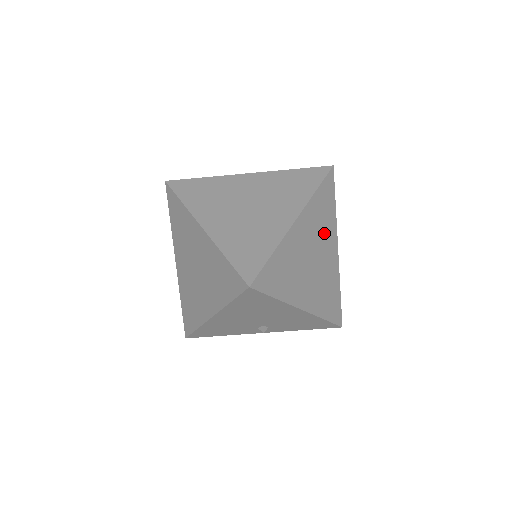
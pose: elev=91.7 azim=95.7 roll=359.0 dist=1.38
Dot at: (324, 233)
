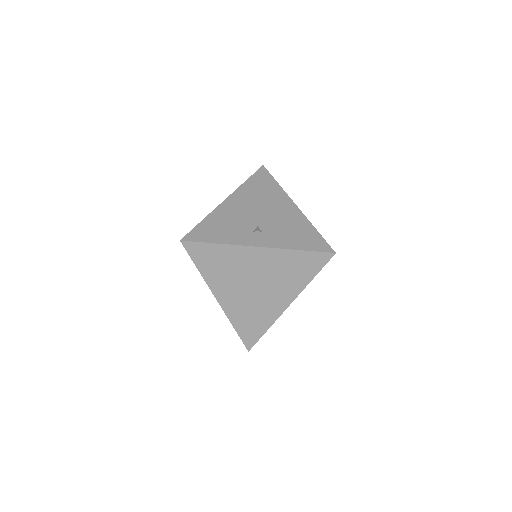
Dot at: occluded
